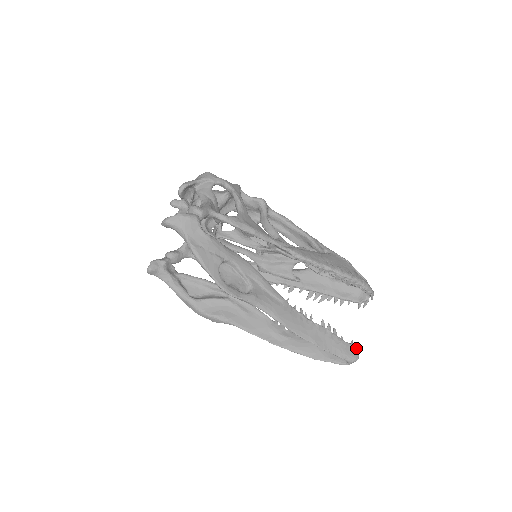
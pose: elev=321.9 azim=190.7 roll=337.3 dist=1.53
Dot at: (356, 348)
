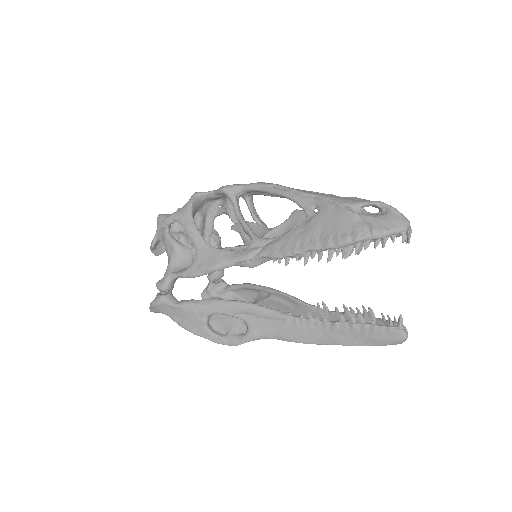
Dot at: (398, 326)
